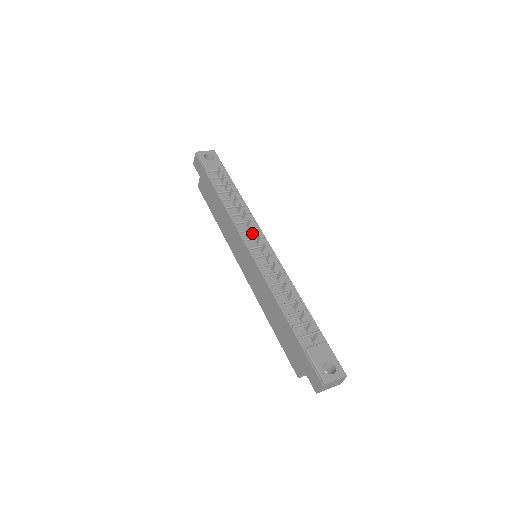
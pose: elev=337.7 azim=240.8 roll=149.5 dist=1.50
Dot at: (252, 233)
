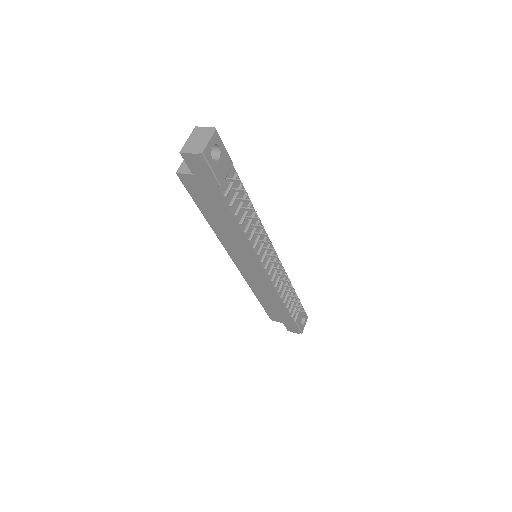
Dot at: (266, 249)
